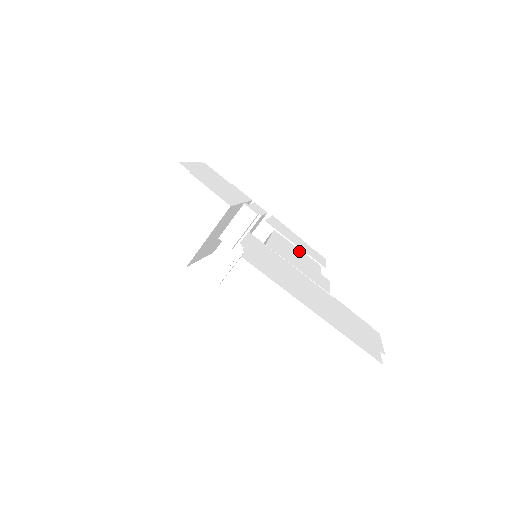
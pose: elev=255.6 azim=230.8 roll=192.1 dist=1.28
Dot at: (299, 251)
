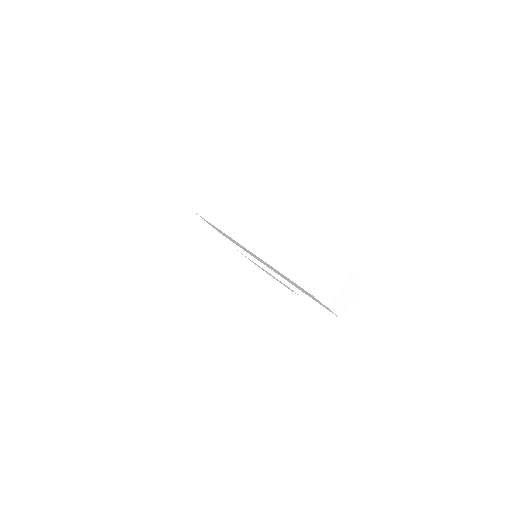
Dot at: occluded
